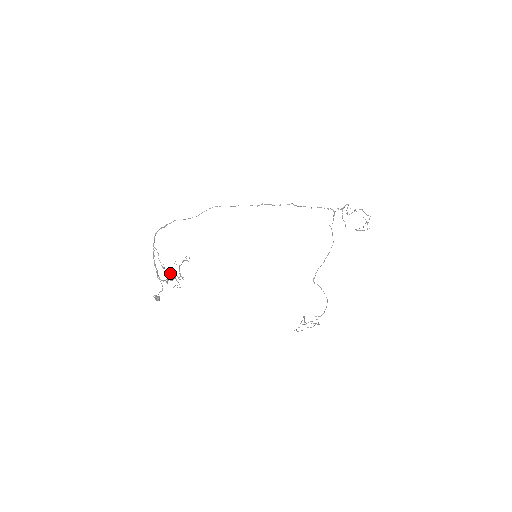
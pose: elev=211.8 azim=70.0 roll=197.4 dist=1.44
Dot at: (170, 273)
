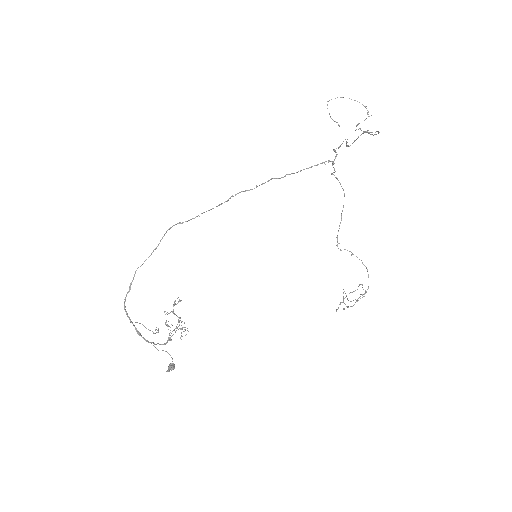
Dot at: occluded
